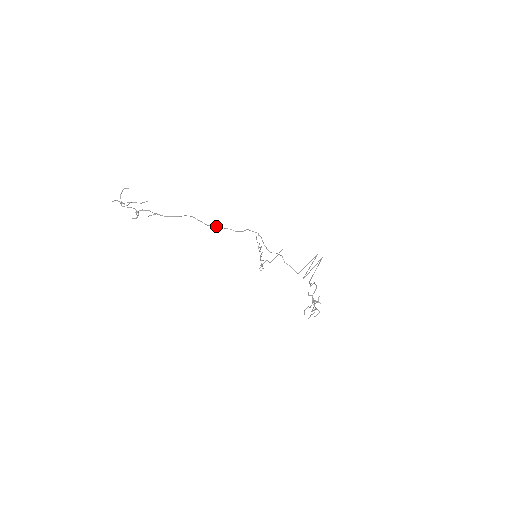
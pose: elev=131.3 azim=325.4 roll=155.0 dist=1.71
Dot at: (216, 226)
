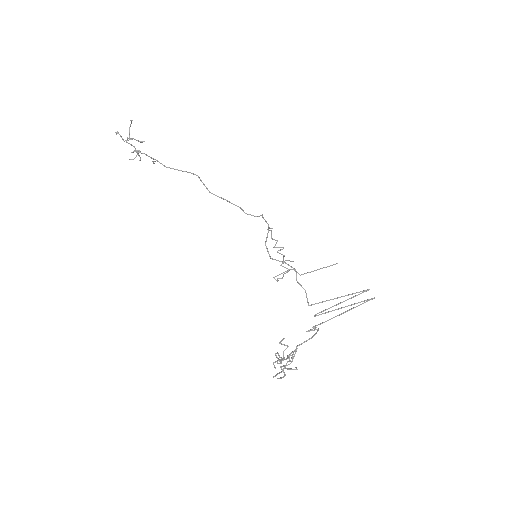
Dot at: occluded
